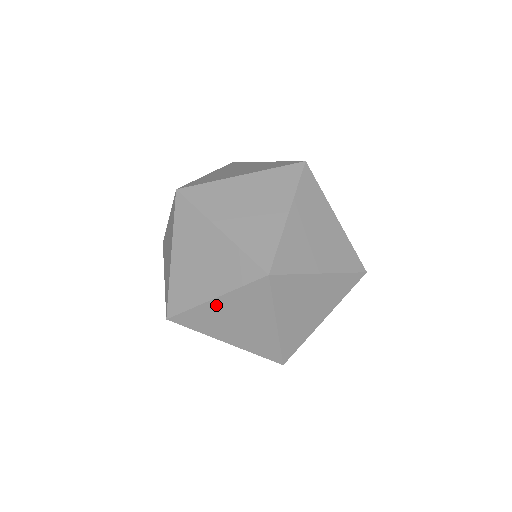
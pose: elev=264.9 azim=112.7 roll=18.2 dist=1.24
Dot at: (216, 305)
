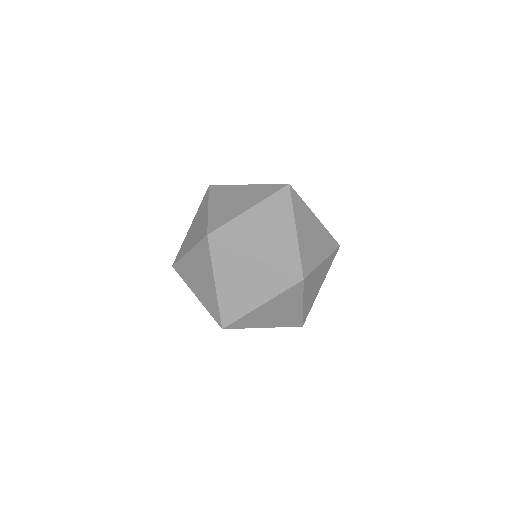
Dot at: (251, 261)
